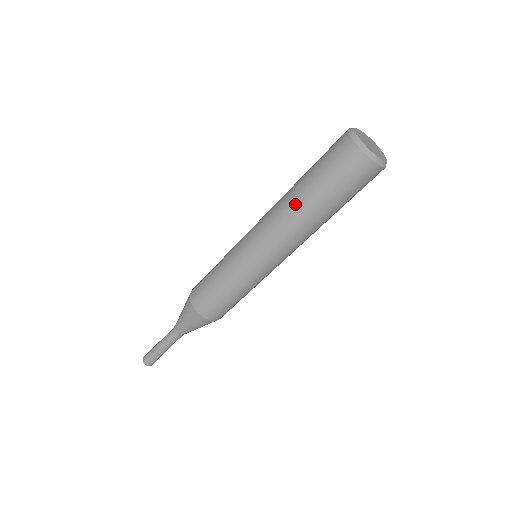
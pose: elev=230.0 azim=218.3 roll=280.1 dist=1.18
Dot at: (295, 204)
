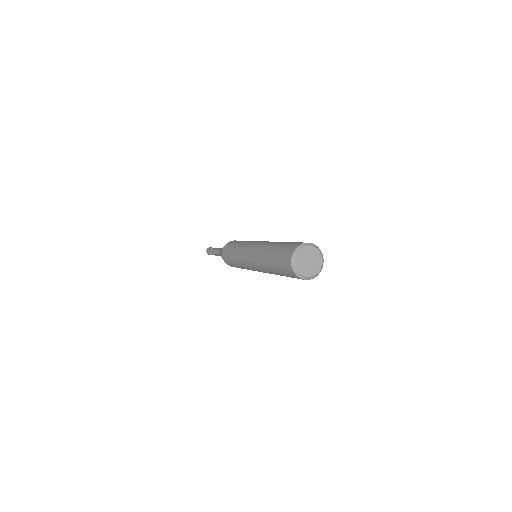
Dot at: (270, 272)
